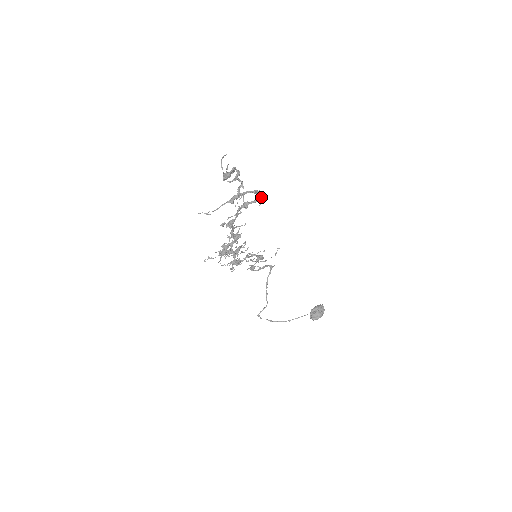
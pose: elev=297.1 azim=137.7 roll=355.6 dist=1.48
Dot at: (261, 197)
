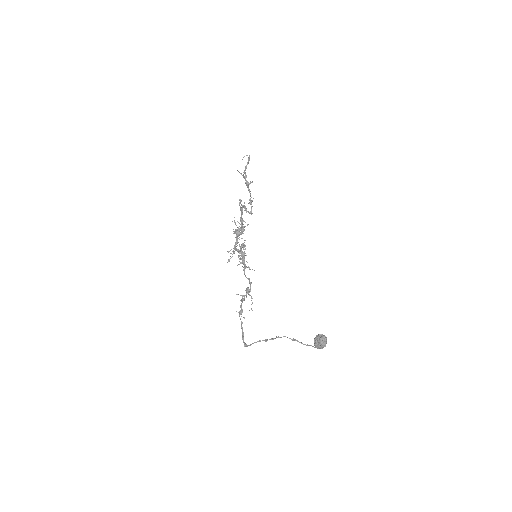
Dot at: (251, 208)
